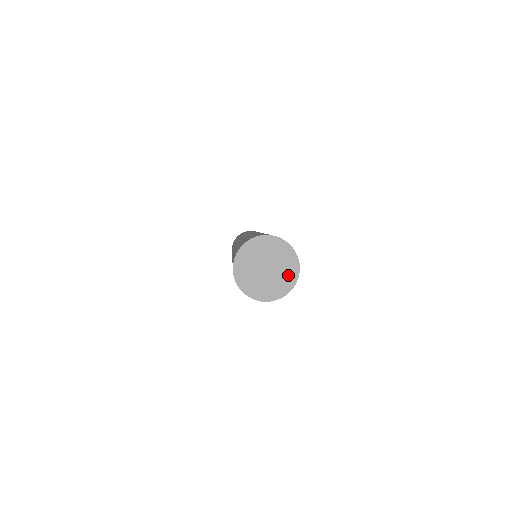
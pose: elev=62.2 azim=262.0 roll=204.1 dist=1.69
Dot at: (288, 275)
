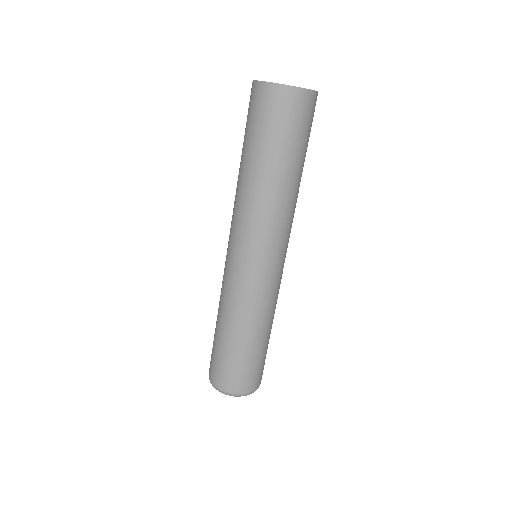
Dot at: occluded
